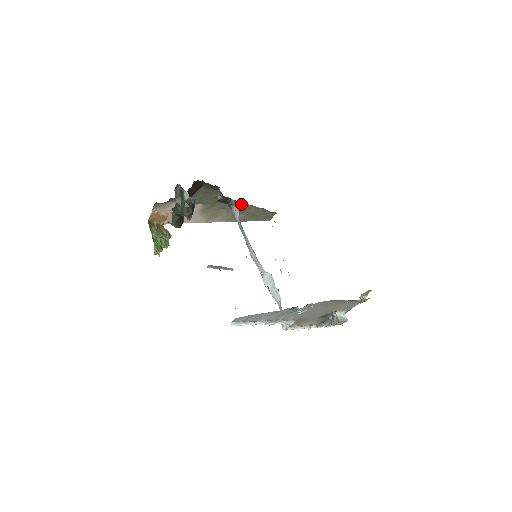
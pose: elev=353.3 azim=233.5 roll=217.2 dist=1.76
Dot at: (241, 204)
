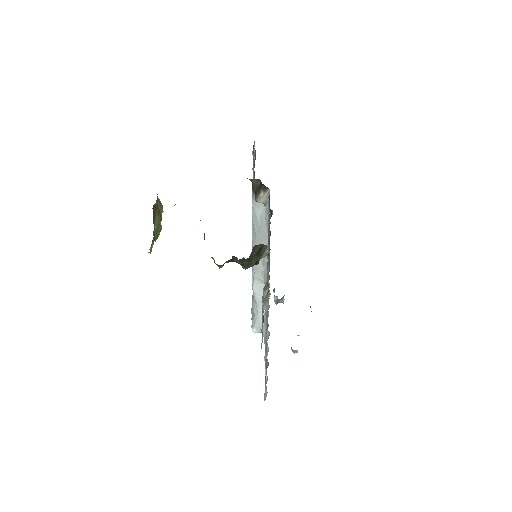
Dot at: occluded
